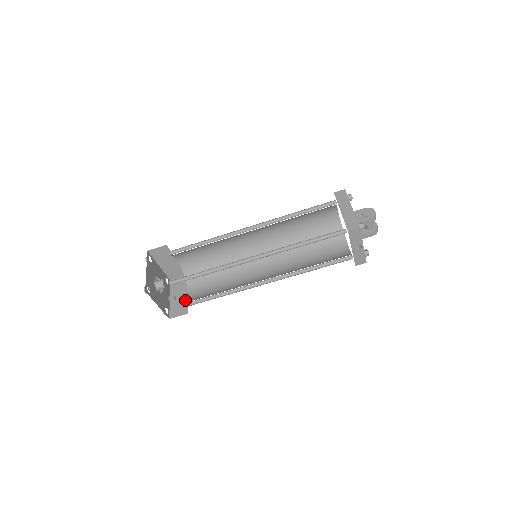
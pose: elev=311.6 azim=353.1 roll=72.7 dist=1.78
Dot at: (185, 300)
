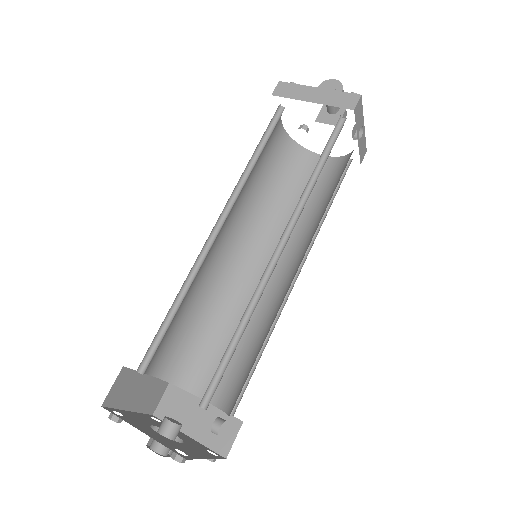
Dot at: (214, 412)
